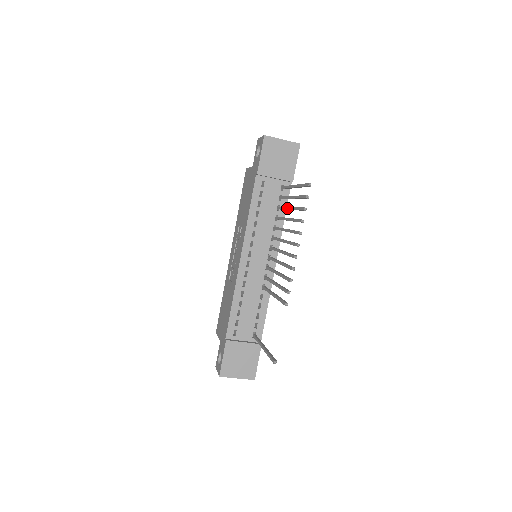
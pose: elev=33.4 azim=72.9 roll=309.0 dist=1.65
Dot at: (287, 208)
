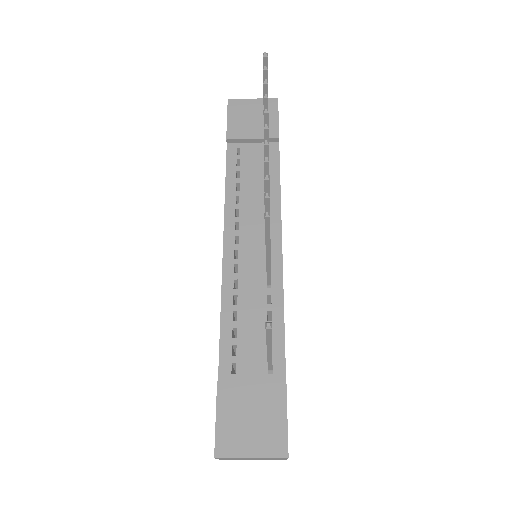
Dot at: occluded
